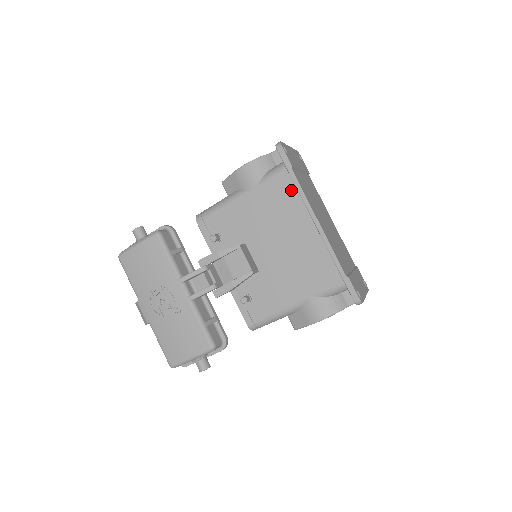
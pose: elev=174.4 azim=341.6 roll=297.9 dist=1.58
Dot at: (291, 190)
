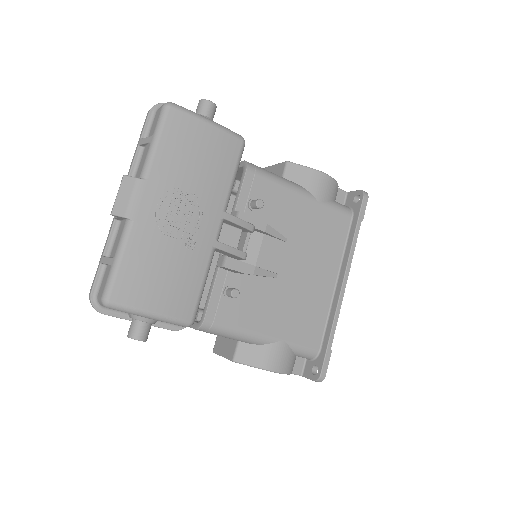
Dot at: (342, 236)
